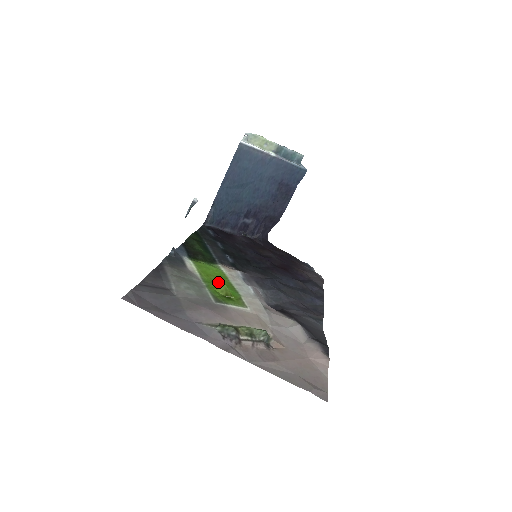
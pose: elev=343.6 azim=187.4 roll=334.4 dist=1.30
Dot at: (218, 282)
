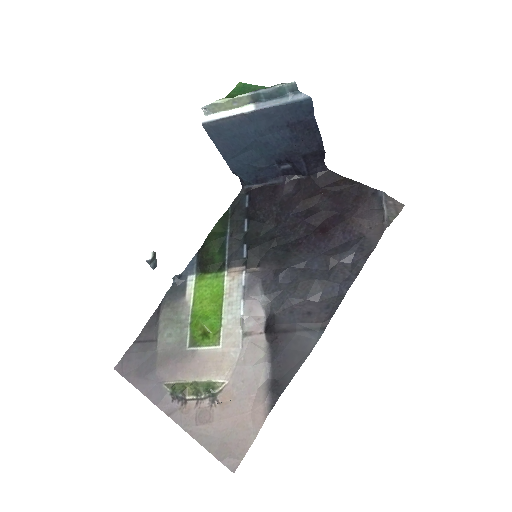
Dot at: (207, 310)
